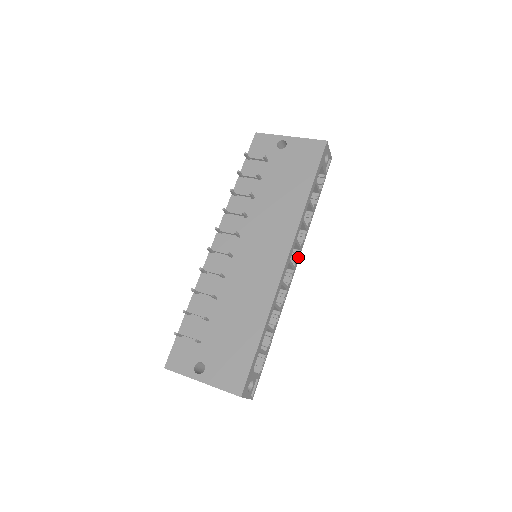
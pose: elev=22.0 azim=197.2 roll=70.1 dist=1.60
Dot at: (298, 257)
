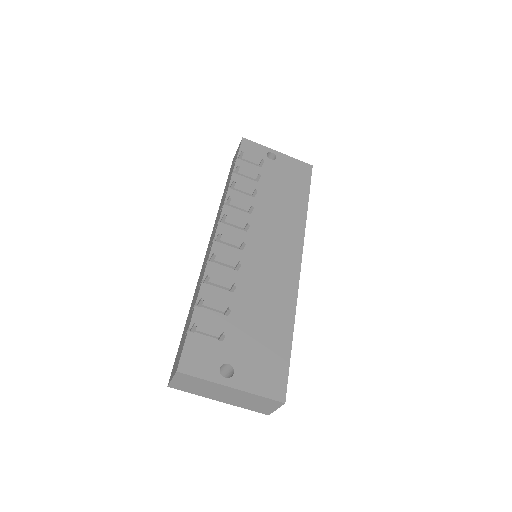
Dot at: occluded
